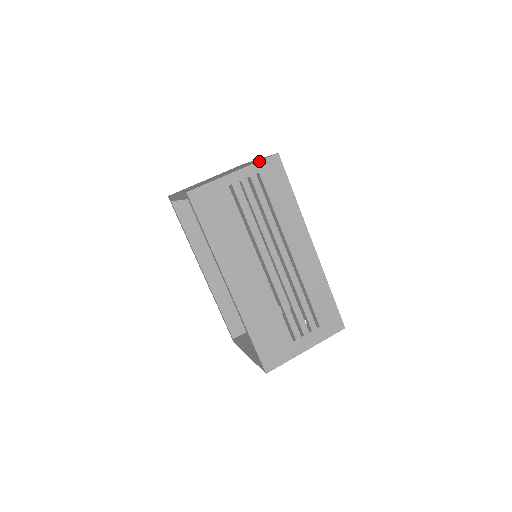
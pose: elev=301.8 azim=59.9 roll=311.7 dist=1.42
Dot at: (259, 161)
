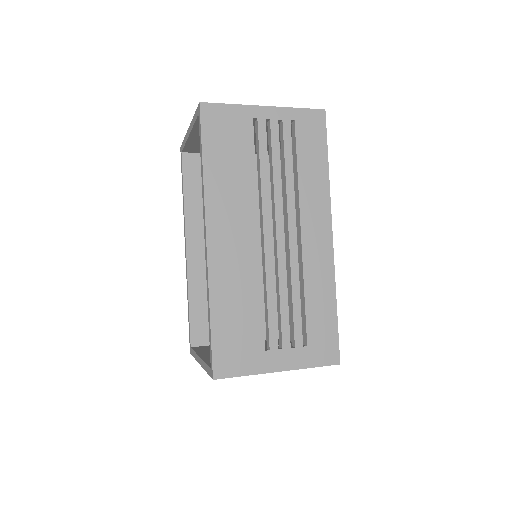
Dot at: (299, 108)
